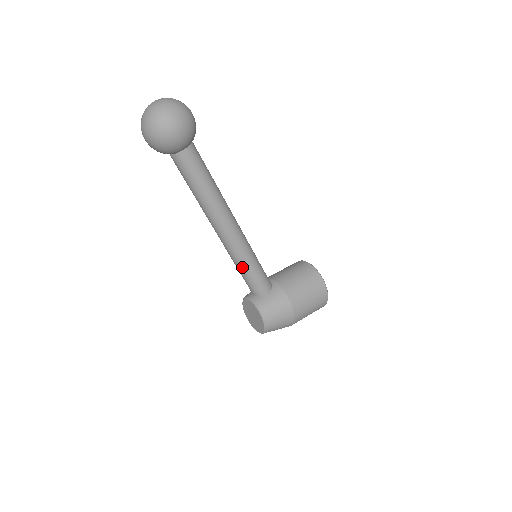
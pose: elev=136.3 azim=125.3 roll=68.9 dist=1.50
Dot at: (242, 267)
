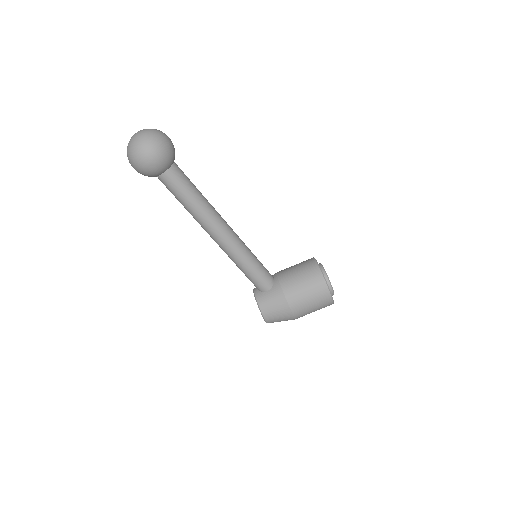
Dot at: (239, 267)
